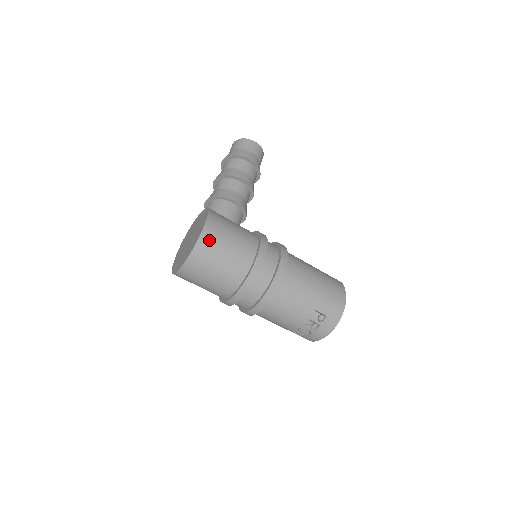
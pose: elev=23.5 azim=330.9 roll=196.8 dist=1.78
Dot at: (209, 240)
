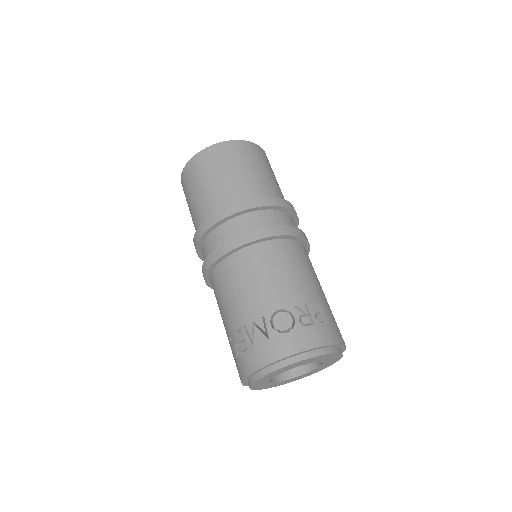
Dot at: (266, 158)
